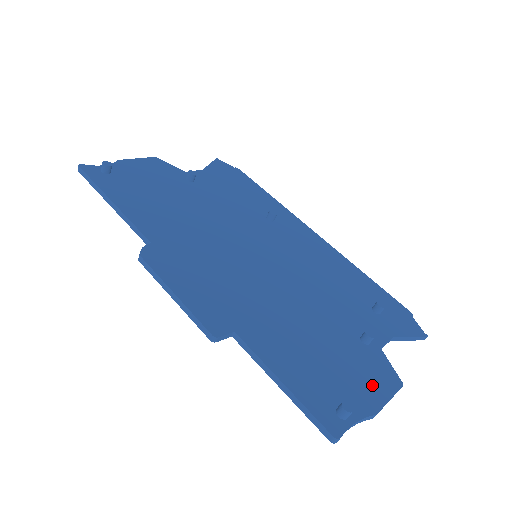
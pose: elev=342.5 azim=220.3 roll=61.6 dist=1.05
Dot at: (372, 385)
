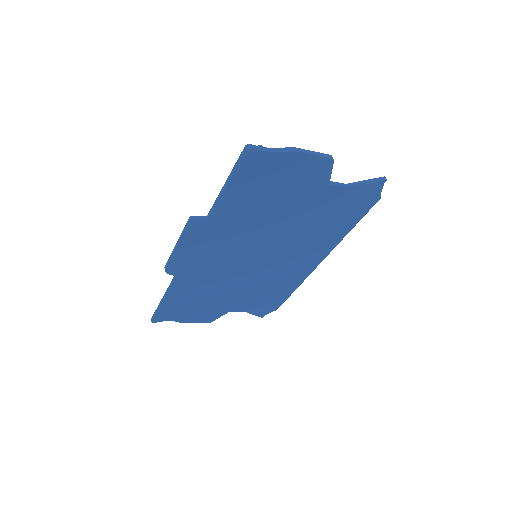
Dot at: (301, 163)
